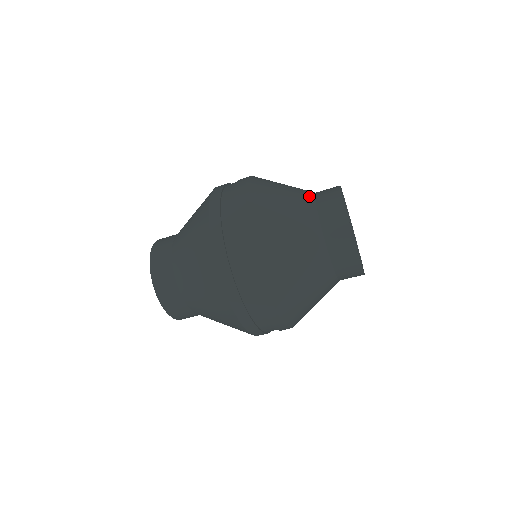
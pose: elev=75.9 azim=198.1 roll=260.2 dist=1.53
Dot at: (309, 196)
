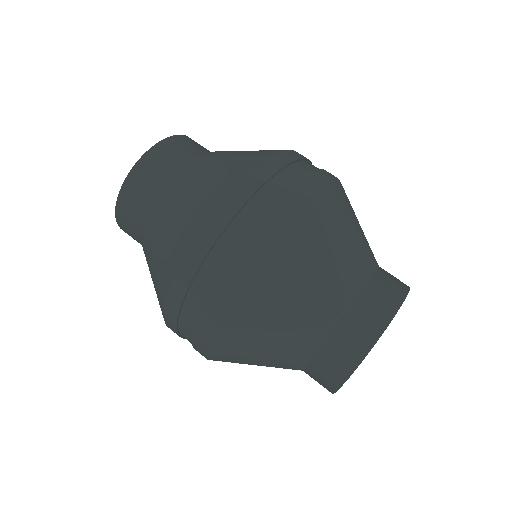
Dot at: (366, 270)
